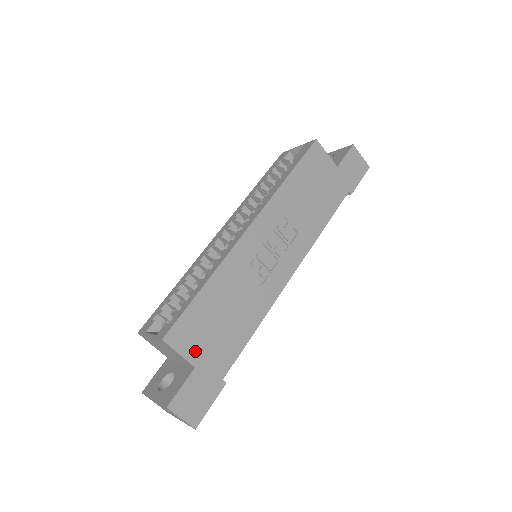
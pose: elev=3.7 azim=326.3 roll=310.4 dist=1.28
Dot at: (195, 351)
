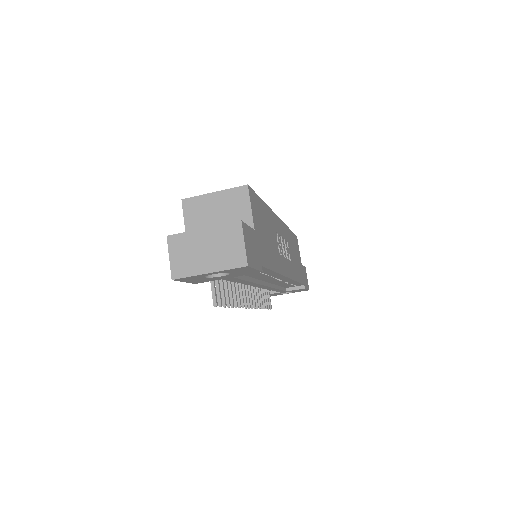
Dot at: (256, 222)
